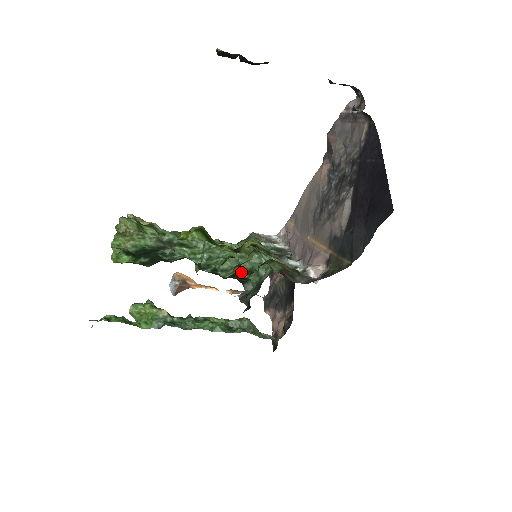
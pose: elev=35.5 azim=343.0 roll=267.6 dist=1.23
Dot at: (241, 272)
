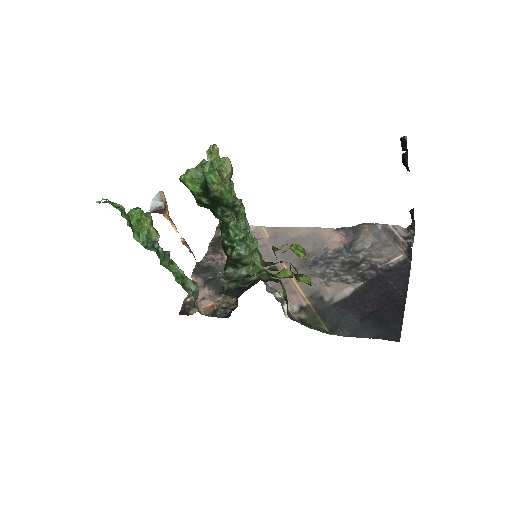
Dot at: (241, 261)
